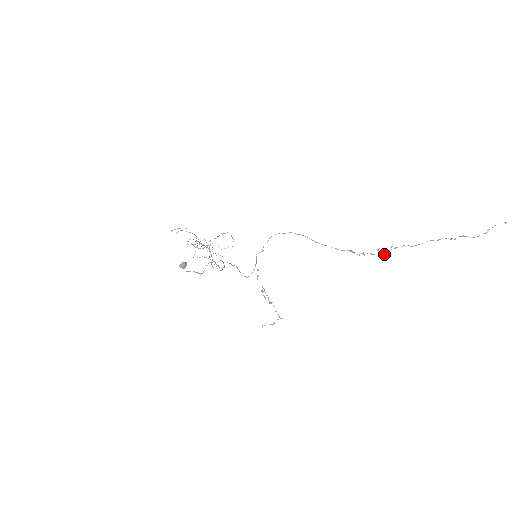
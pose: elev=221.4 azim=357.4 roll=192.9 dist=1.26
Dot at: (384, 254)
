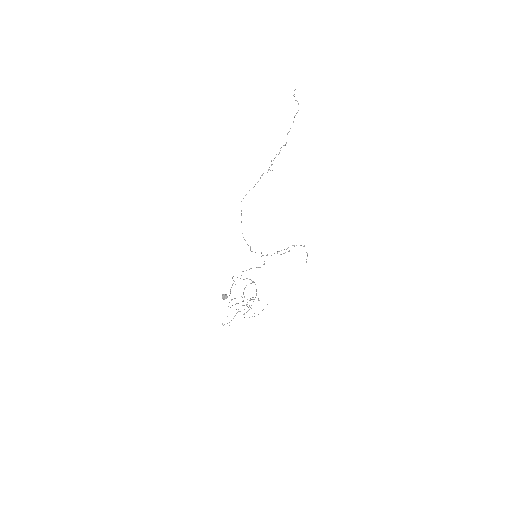
Dot at: occluded
